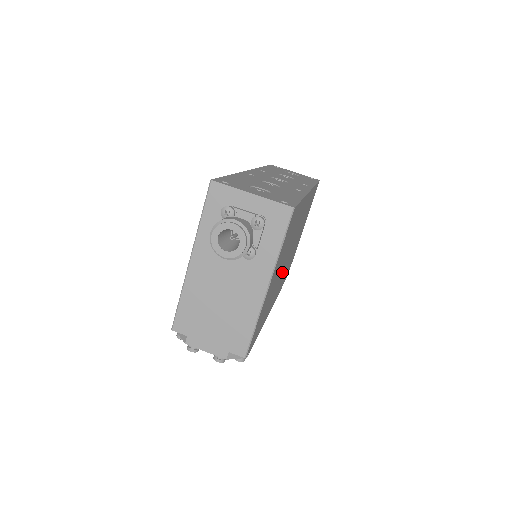
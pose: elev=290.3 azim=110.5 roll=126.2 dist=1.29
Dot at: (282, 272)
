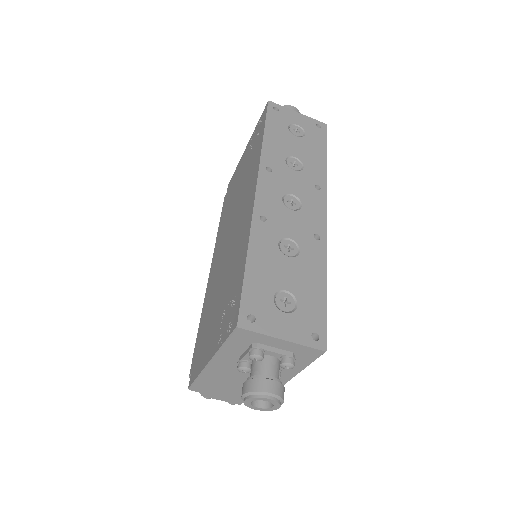
Dot at: occluded
